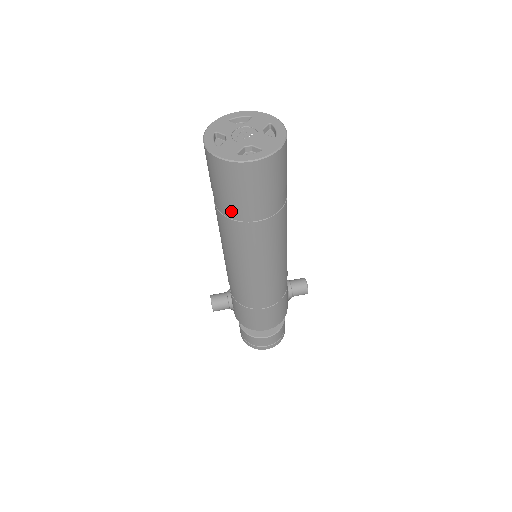
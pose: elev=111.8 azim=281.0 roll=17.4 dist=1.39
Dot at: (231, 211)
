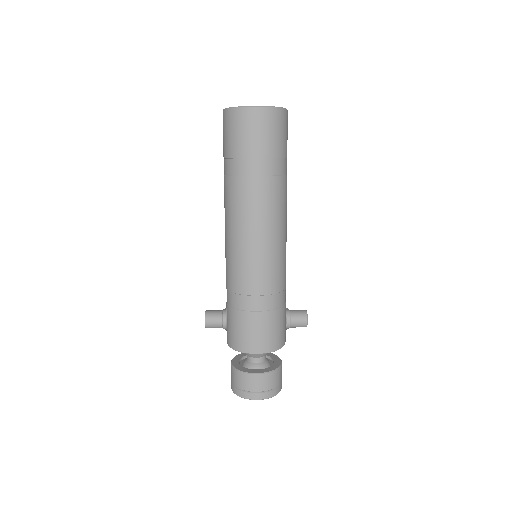
Dot at: (235, 166)
